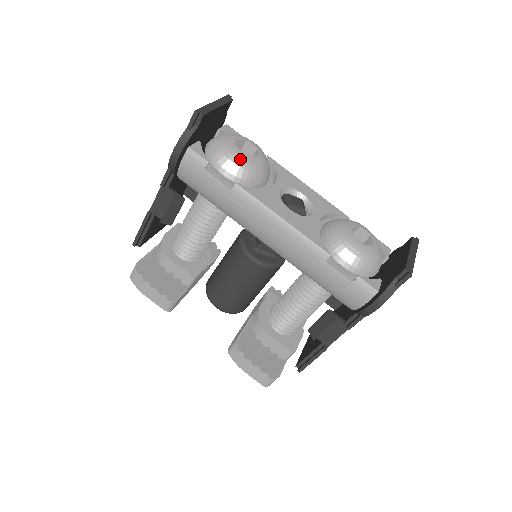
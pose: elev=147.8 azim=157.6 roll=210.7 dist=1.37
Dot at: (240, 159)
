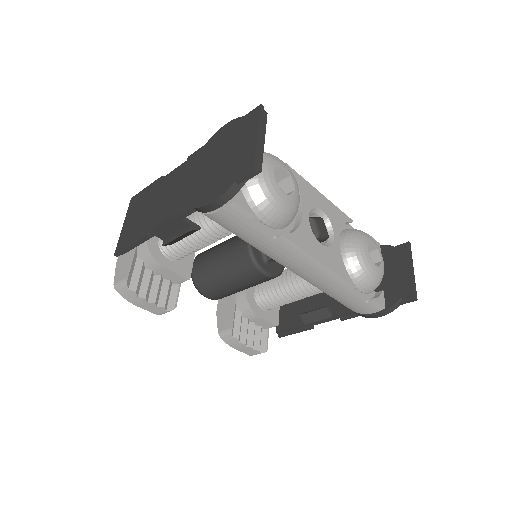
Dot at: (284, 204)
